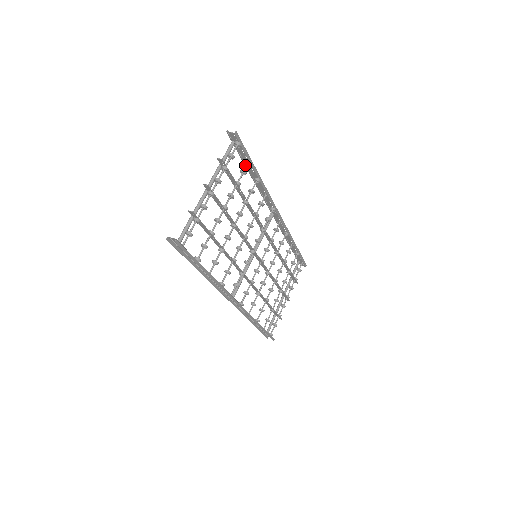
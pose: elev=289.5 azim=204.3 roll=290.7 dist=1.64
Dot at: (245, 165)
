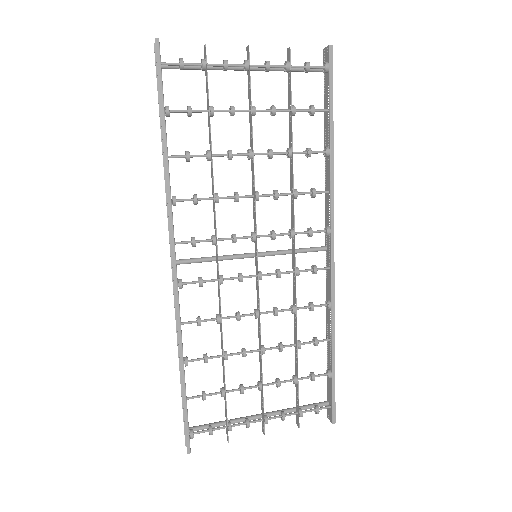
Dot at: (325, 122)
